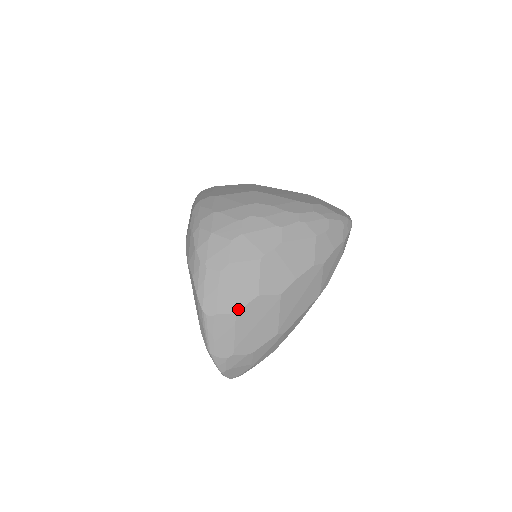
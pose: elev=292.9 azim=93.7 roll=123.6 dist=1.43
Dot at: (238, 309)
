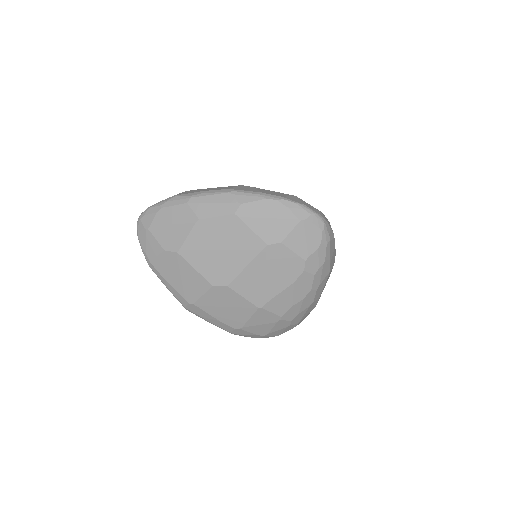
Dot at: occluded
